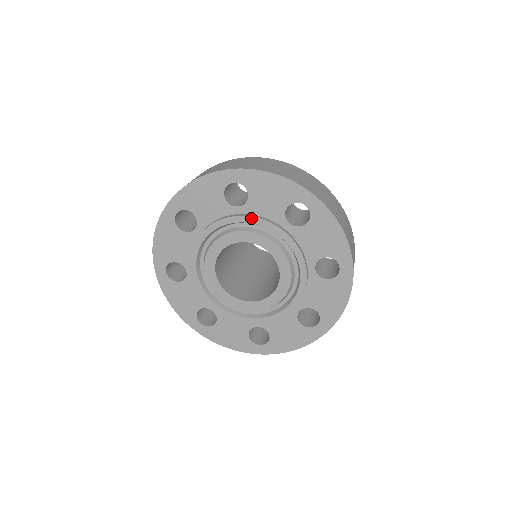
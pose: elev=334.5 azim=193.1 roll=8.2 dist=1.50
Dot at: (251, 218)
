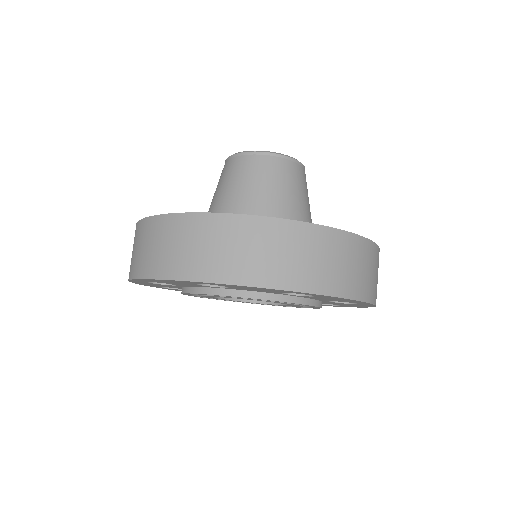
Dot at: occluded
